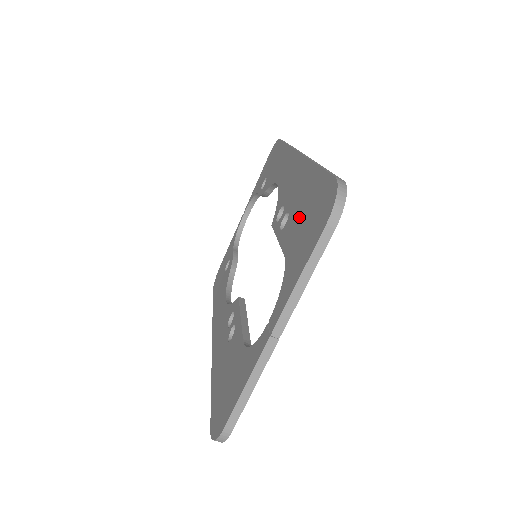
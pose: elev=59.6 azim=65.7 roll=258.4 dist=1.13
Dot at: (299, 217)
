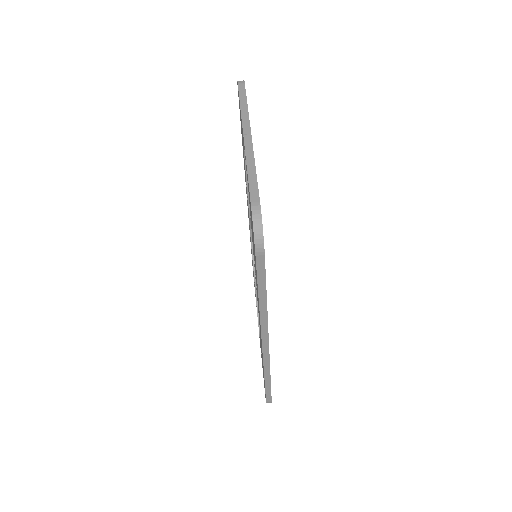
Dot at: occluded
